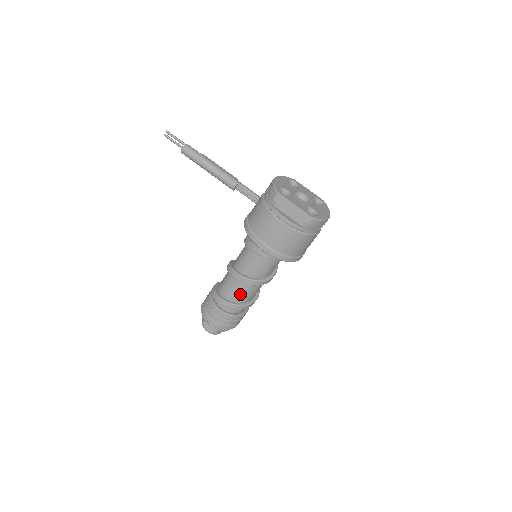
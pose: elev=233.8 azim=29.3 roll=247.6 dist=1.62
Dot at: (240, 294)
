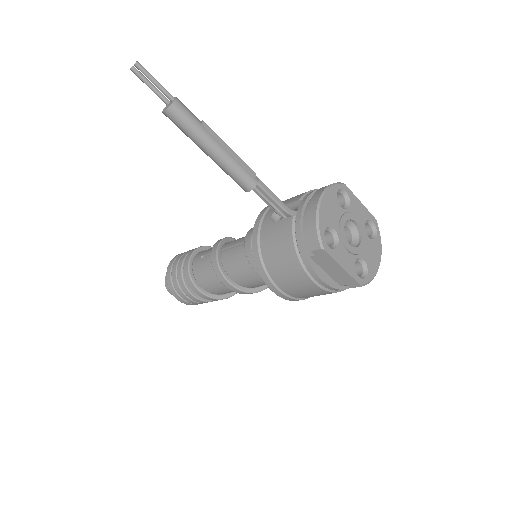
Dot at: (224, 291)
